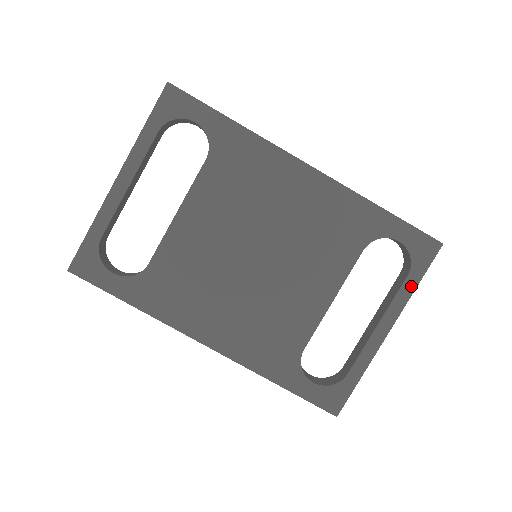
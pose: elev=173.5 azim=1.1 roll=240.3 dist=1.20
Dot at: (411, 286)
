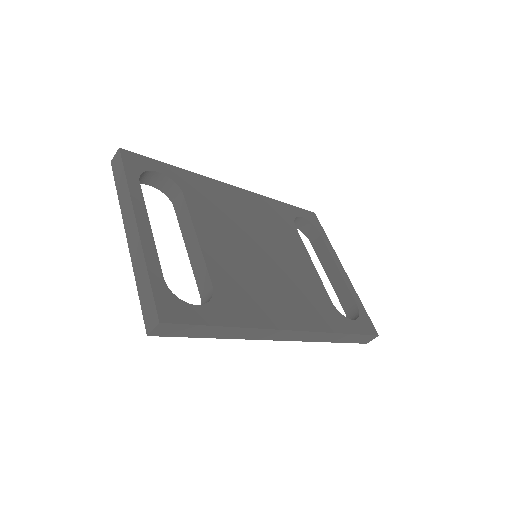
Dot at: (326, 239)
